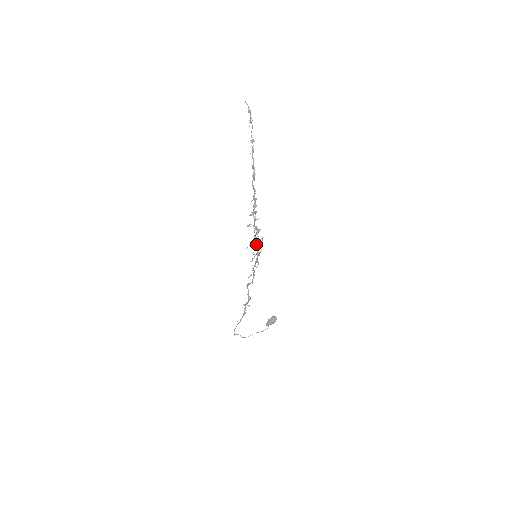
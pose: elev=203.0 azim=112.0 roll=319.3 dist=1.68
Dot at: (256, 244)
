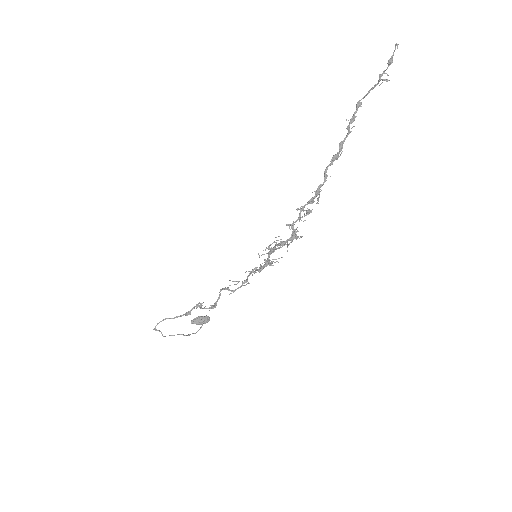
Dot at: (274, 247)
